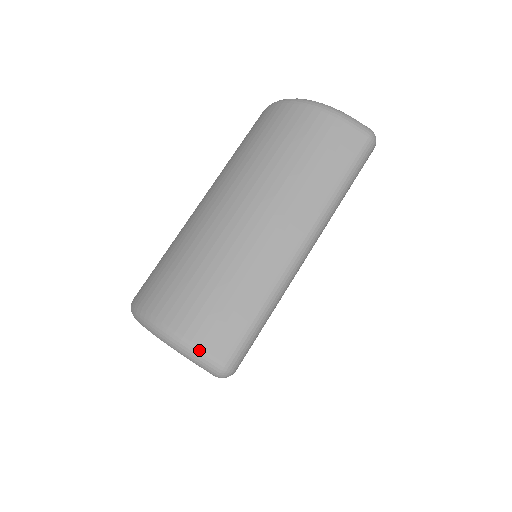
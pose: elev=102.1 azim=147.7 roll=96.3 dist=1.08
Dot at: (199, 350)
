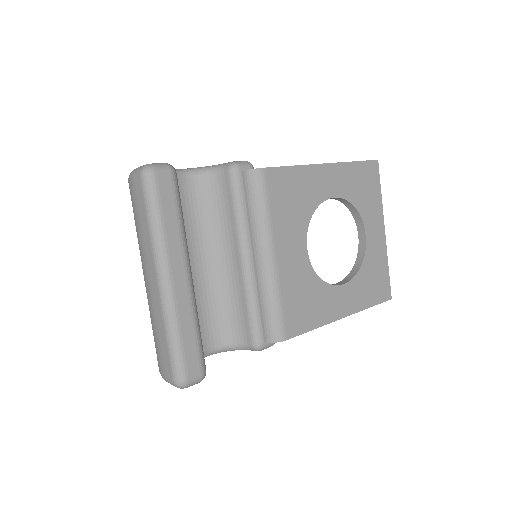
Dot at: (164, 378)
